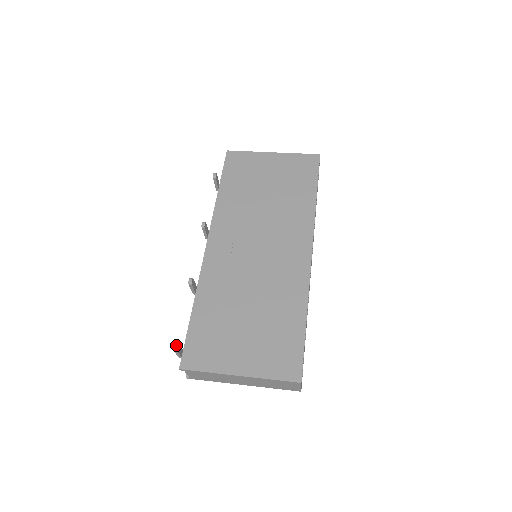
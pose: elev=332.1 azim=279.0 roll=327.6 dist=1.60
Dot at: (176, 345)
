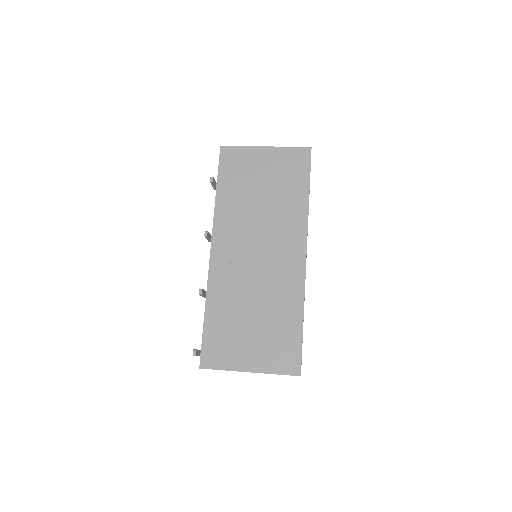
Dot at: (195, 352)
